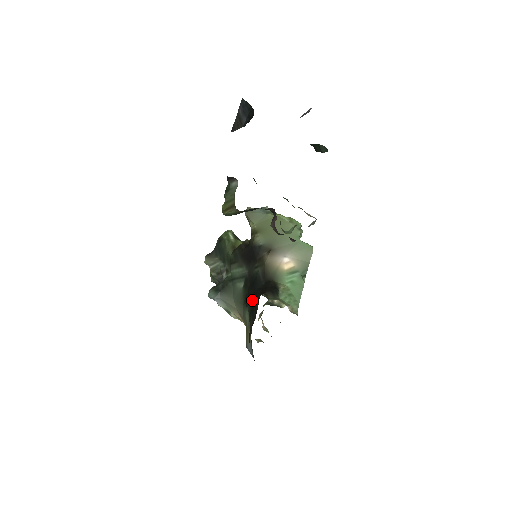
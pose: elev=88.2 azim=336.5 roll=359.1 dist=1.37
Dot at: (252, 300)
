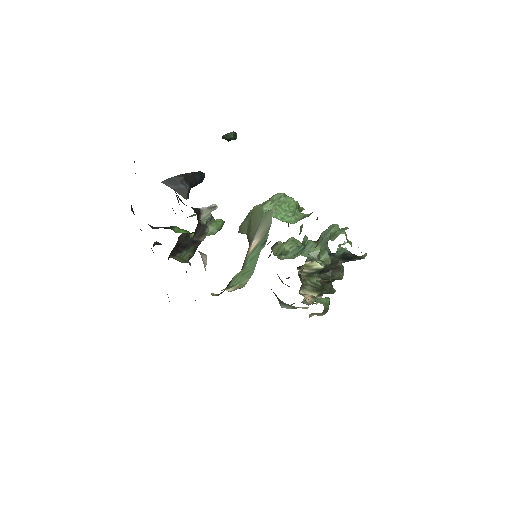
Dot at: occluded
